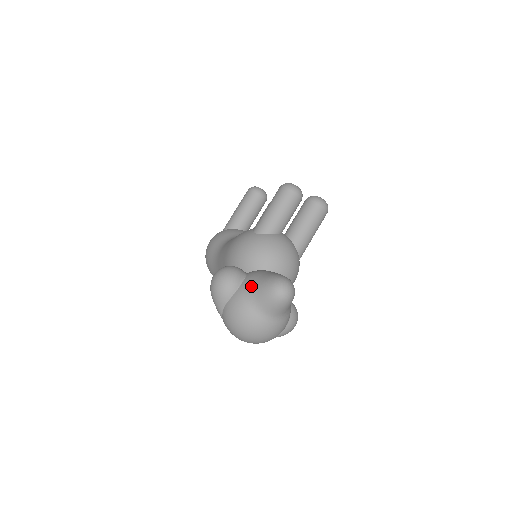
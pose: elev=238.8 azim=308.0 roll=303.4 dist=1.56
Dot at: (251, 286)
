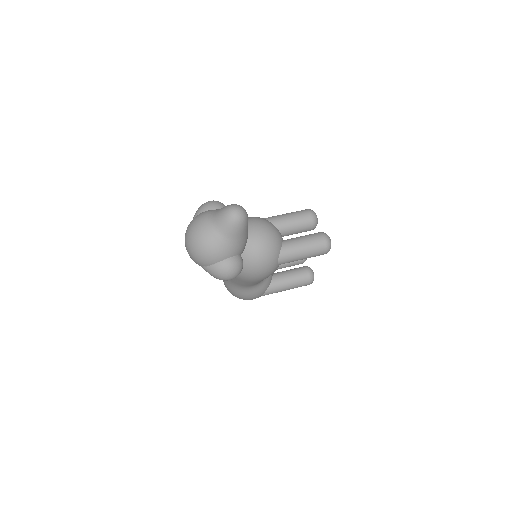
Dot at: occluded
